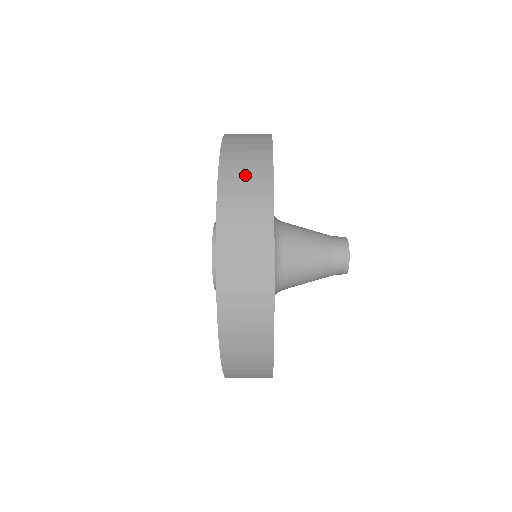
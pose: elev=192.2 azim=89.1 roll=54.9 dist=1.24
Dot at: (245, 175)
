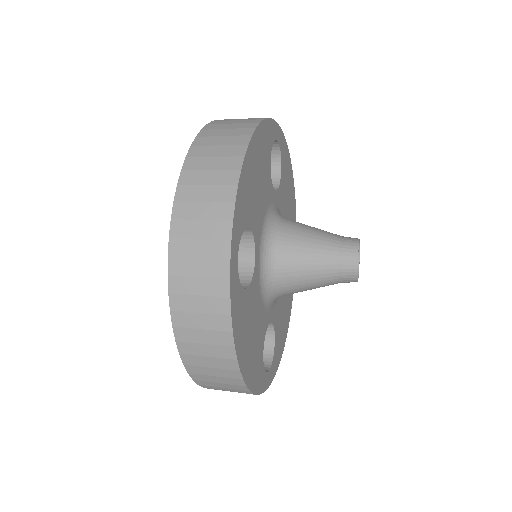
Dot at: (198, 304)
